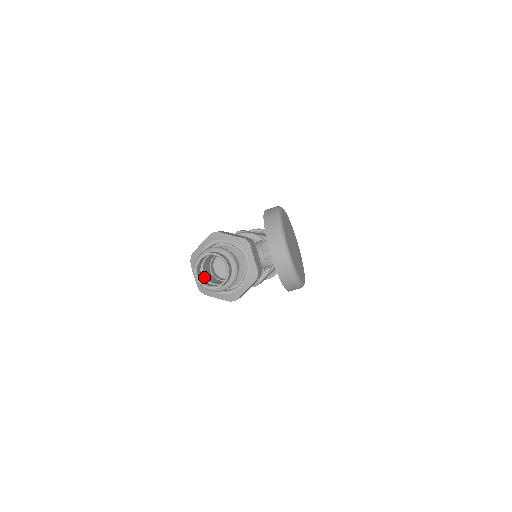
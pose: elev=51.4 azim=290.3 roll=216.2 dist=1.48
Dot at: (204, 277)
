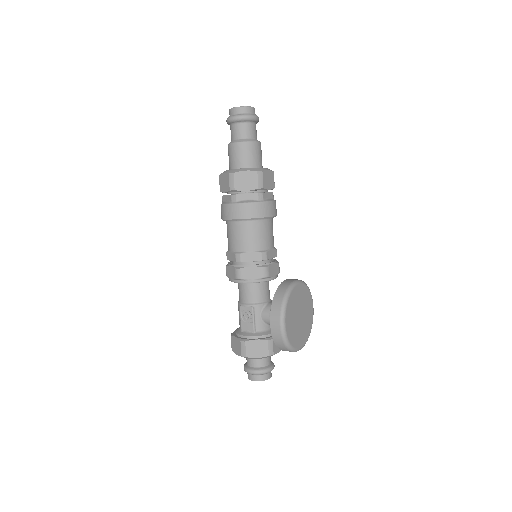
Dot at: occluded
